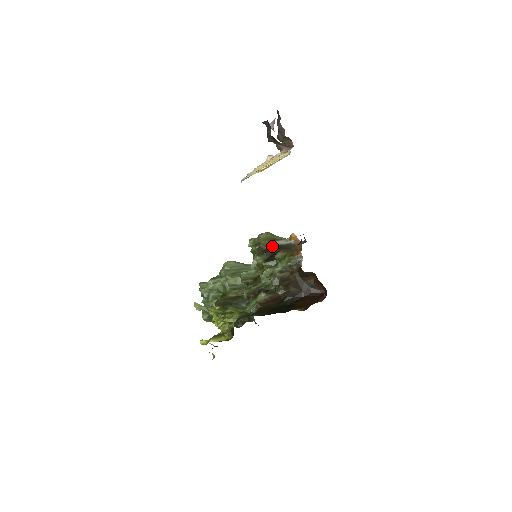
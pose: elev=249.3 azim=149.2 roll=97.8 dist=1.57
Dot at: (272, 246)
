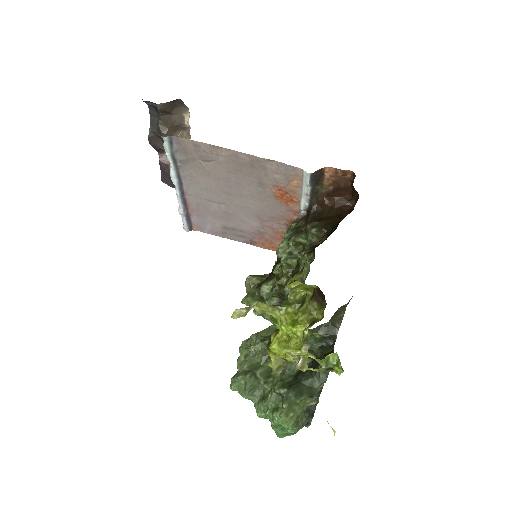
Dot at: occluded
